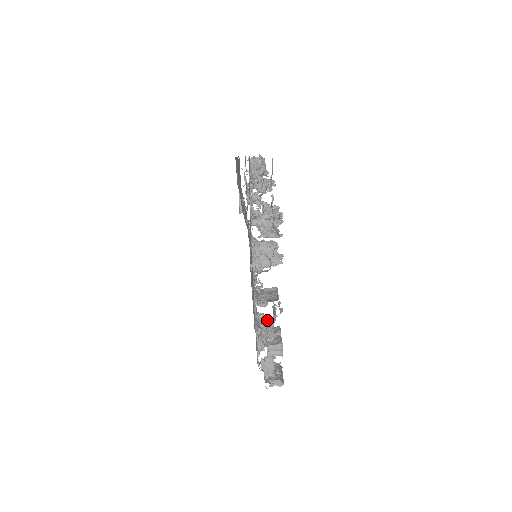
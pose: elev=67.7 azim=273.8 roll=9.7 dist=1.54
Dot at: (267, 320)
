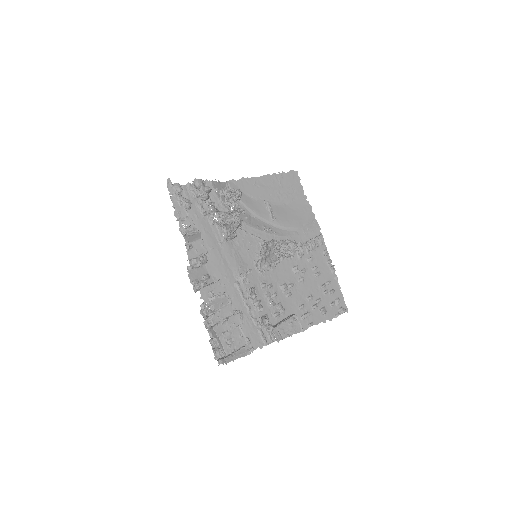
Dot at: (202, 306)
